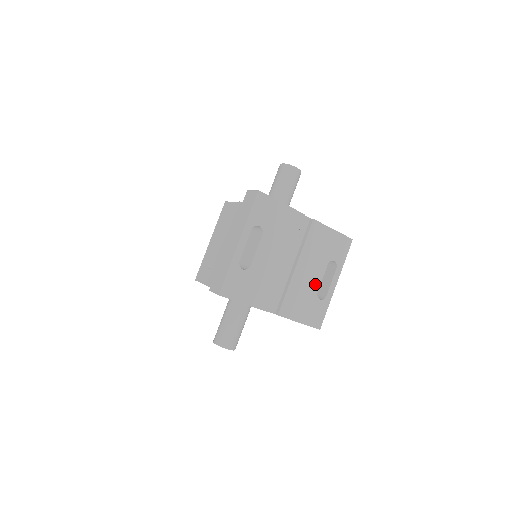
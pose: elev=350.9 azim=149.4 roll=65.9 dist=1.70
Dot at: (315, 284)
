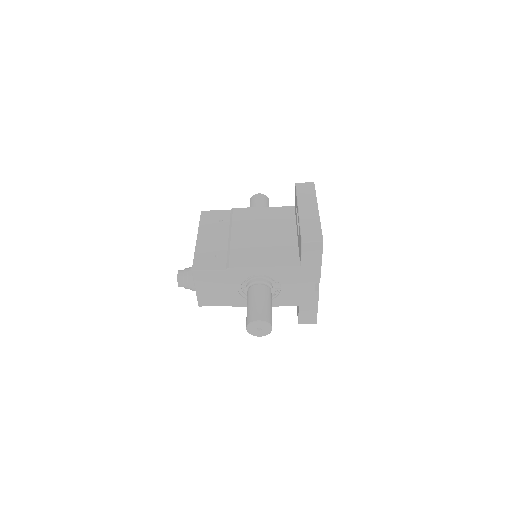
Dot at: occluded
